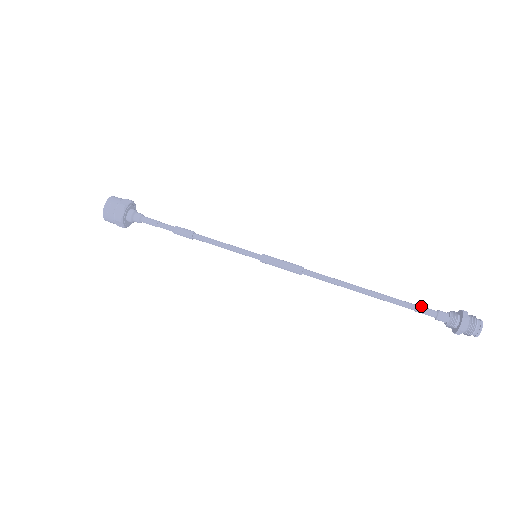
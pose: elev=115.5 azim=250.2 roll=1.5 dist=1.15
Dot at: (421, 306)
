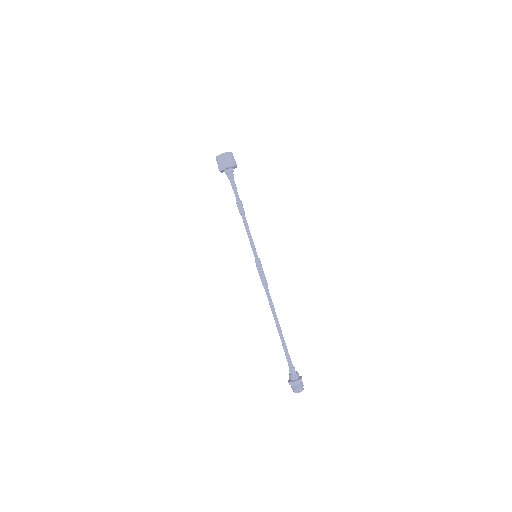
Dot at: occluded
